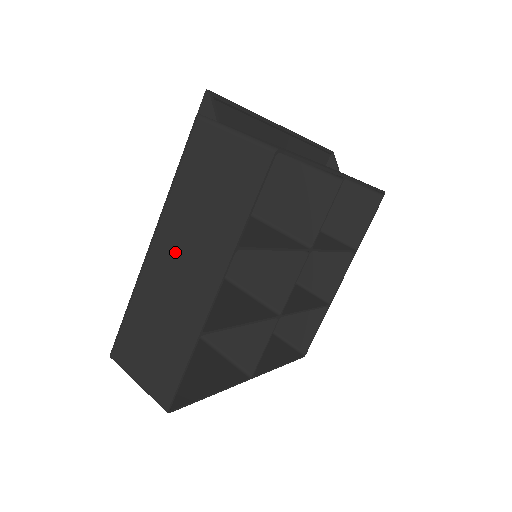
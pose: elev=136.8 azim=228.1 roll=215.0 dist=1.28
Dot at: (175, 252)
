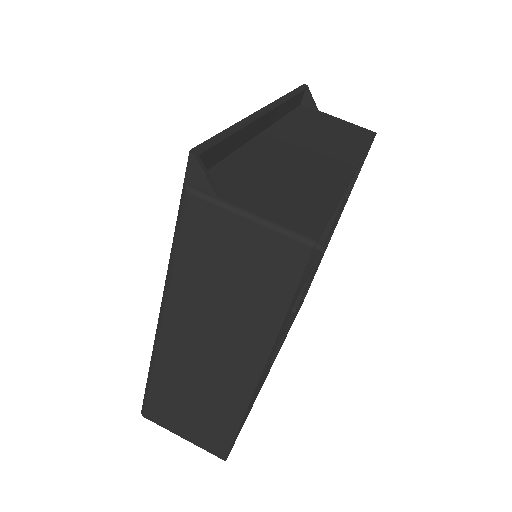
Dot at: (196, 336)
